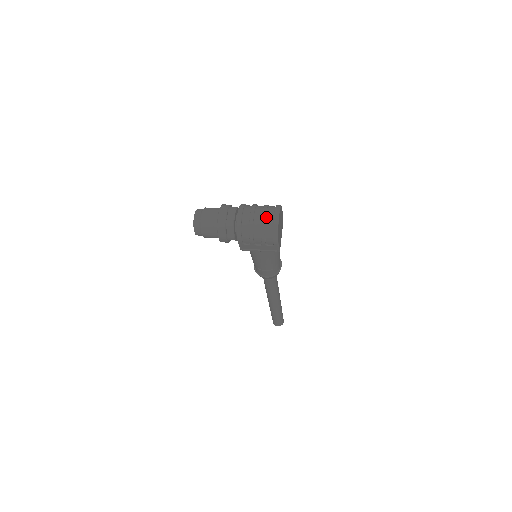
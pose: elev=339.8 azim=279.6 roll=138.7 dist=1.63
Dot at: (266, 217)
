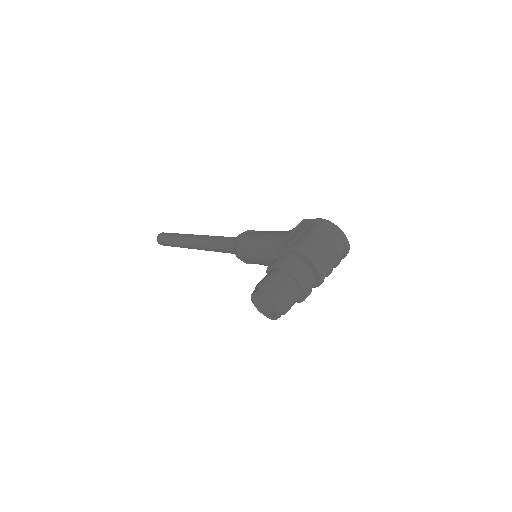
Dot at: (340, 251)
